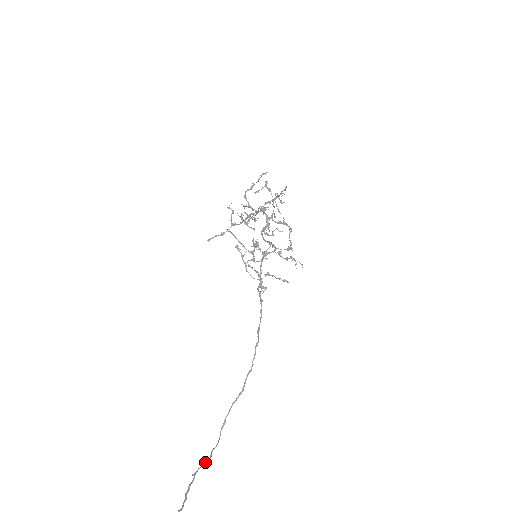
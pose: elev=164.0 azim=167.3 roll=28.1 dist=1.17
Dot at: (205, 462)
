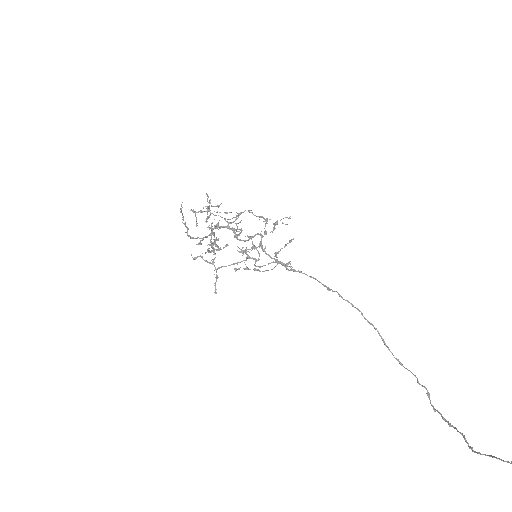
Dot at: (427, 395)
